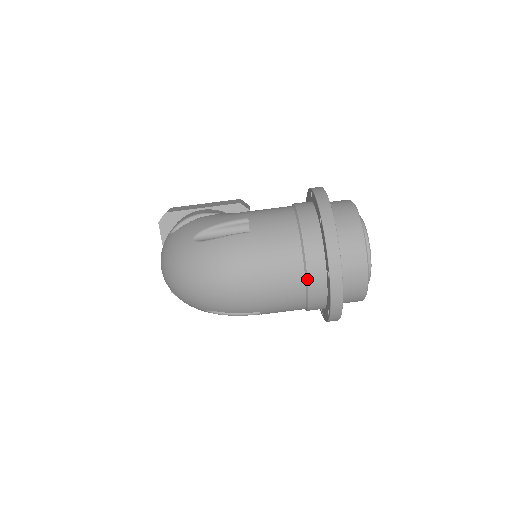
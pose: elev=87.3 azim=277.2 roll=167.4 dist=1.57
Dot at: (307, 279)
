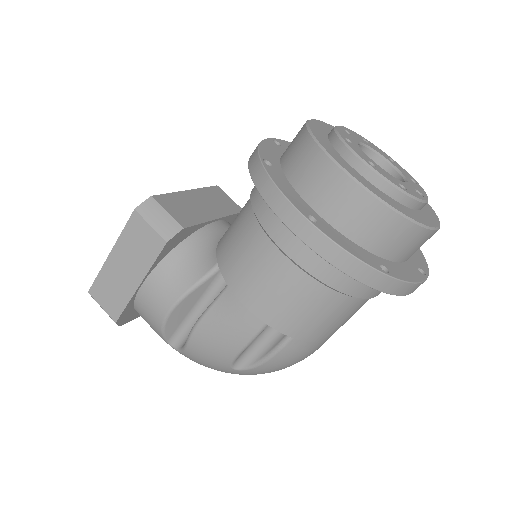
Dot at: occluded
